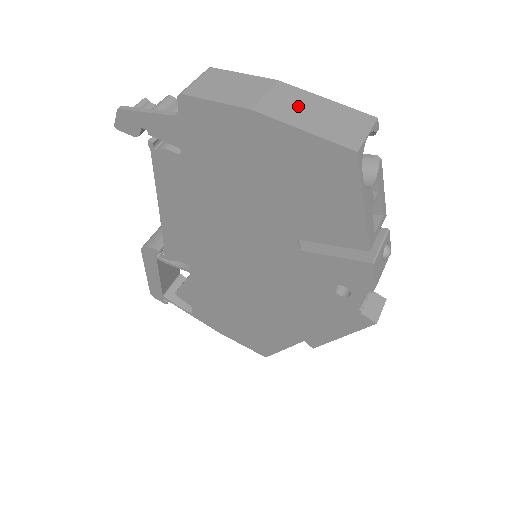
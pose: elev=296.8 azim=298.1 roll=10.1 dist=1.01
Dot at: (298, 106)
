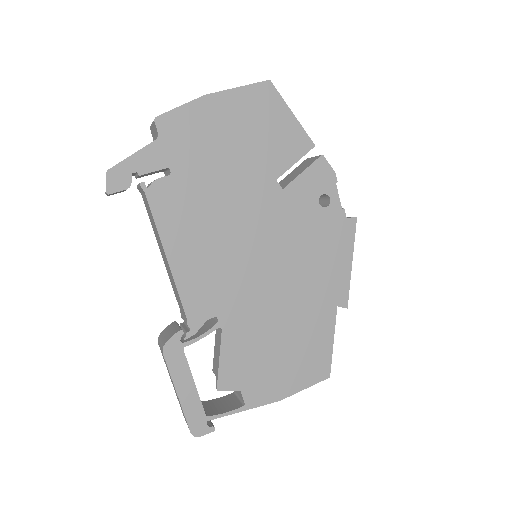
Dot at: occluded
